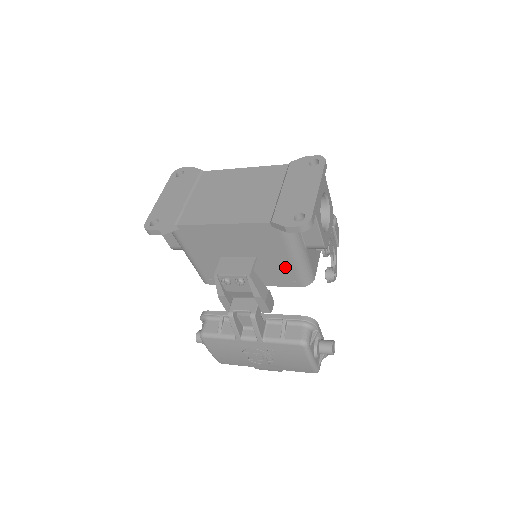
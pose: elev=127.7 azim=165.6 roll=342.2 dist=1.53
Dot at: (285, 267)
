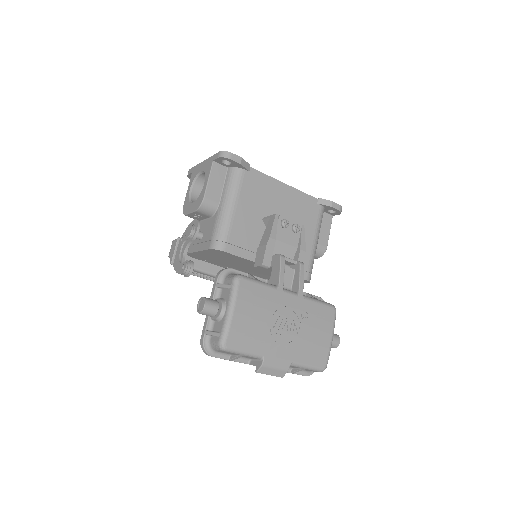
Dot at: (306, 250)
